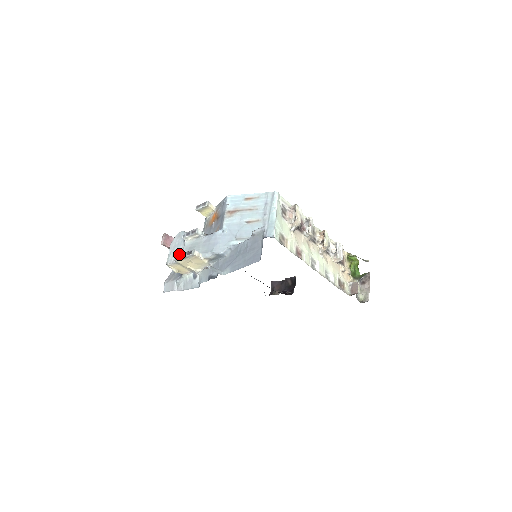
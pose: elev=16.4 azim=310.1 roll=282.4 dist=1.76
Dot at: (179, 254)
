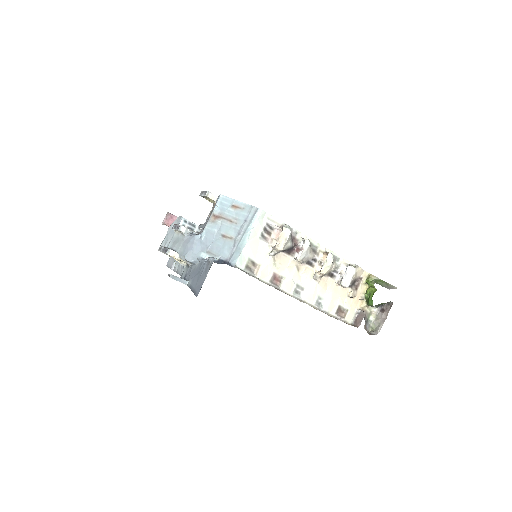
Dot at: (162, 246)
